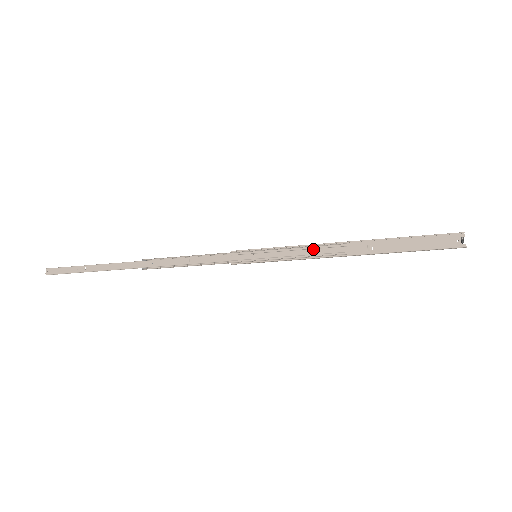
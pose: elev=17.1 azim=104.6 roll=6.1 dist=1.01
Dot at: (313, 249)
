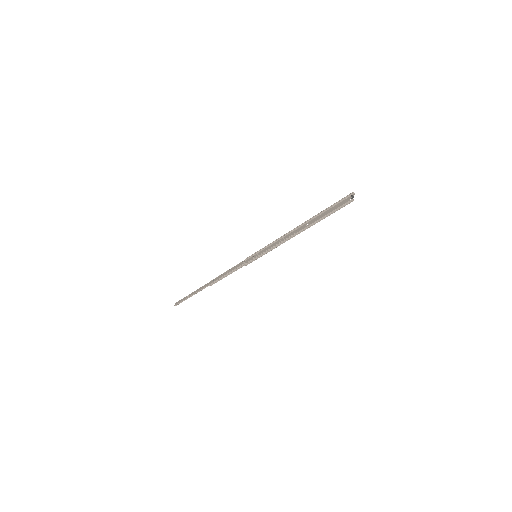
Dot at: (281, 239)
